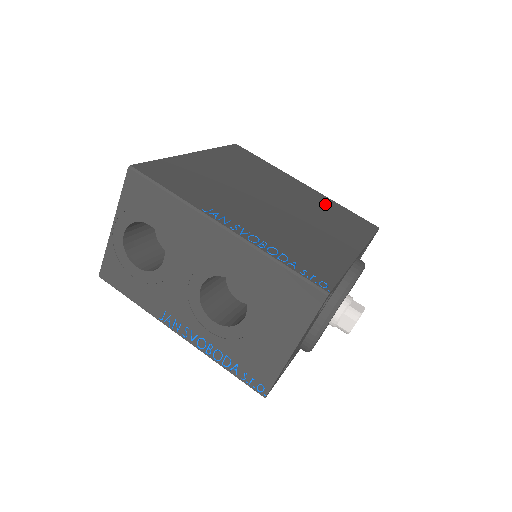
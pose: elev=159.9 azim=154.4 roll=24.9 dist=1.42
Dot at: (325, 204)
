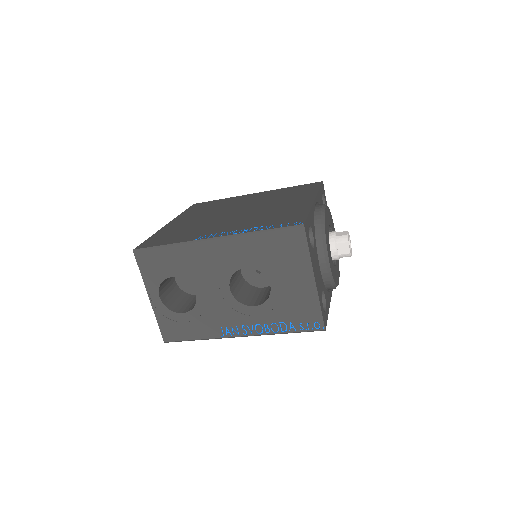
Dot at: (276, 193)
